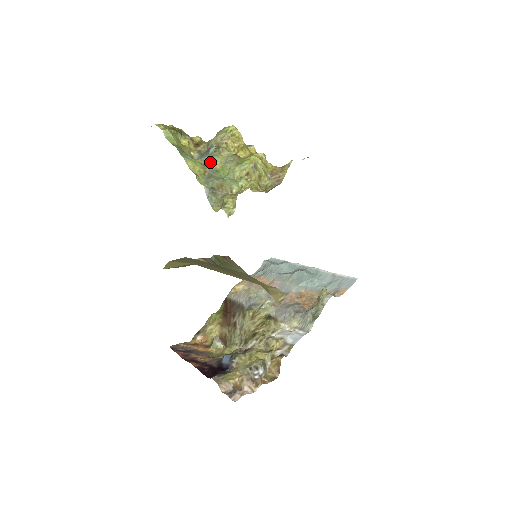
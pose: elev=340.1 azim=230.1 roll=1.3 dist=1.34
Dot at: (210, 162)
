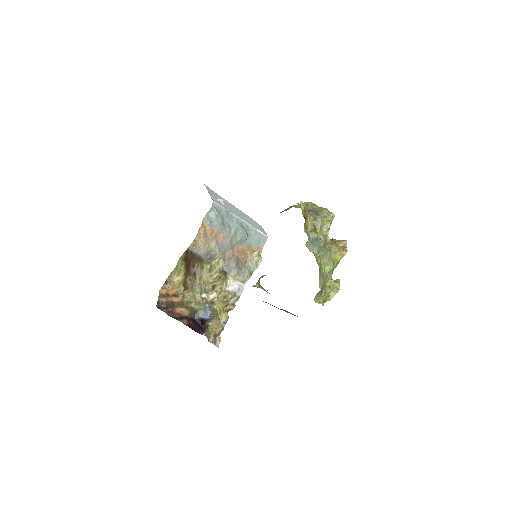
Dot at: occluded
